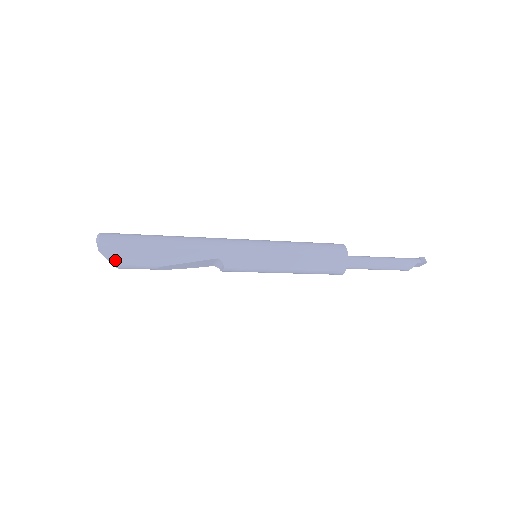
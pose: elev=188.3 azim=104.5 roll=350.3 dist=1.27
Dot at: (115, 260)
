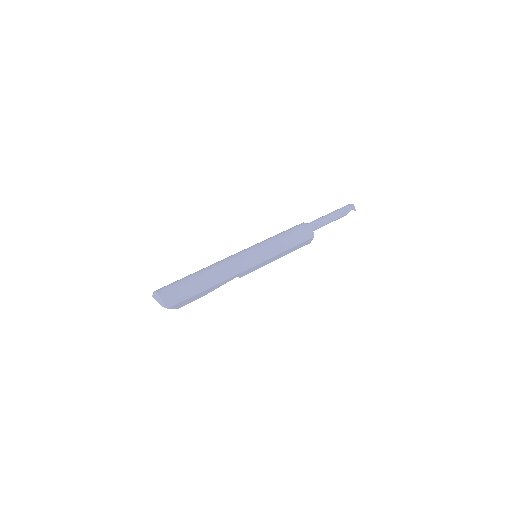
Dot at: occluded
